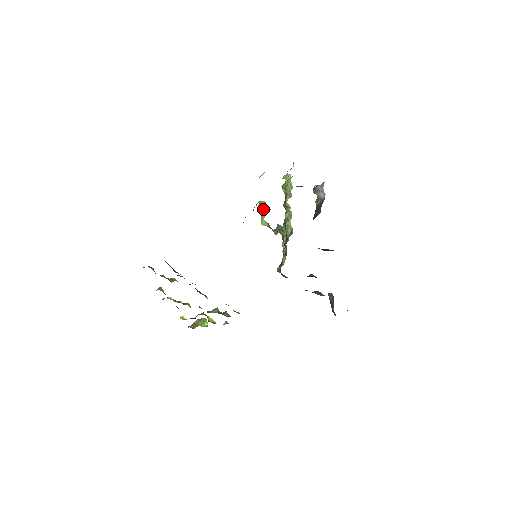
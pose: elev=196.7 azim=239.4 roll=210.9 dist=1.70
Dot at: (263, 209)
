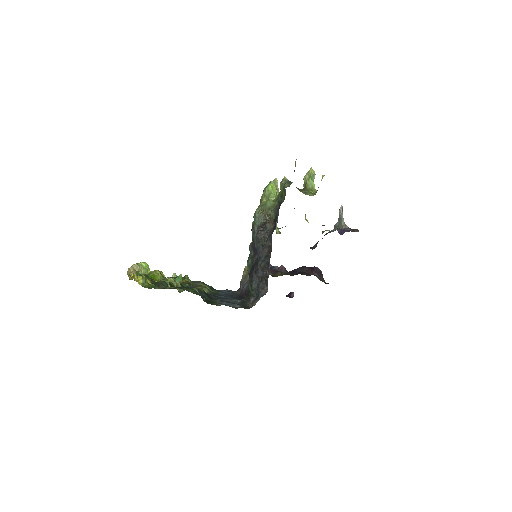
Dot at: occluded
